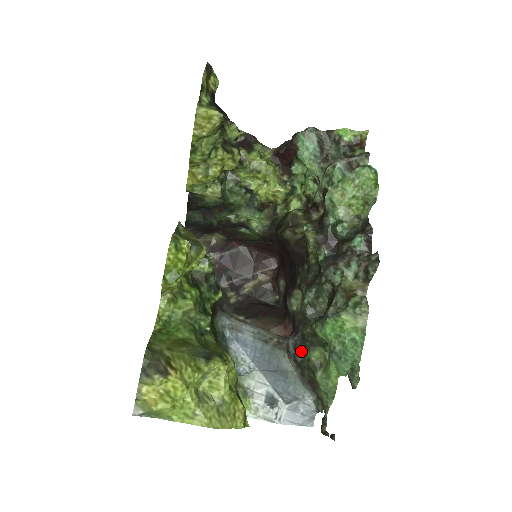
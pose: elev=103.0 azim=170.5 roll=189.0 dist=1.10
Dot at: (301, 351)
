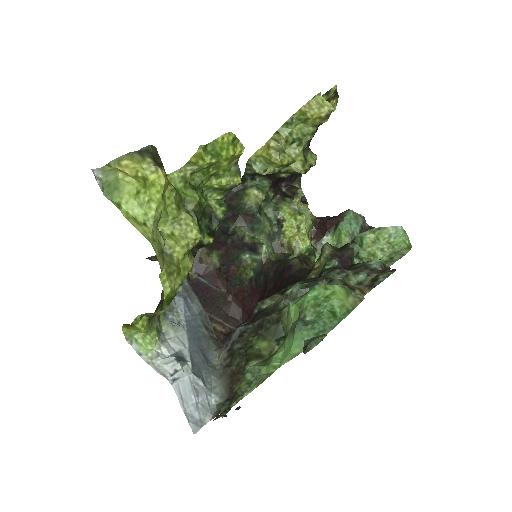
Dot at: (246, 339)
